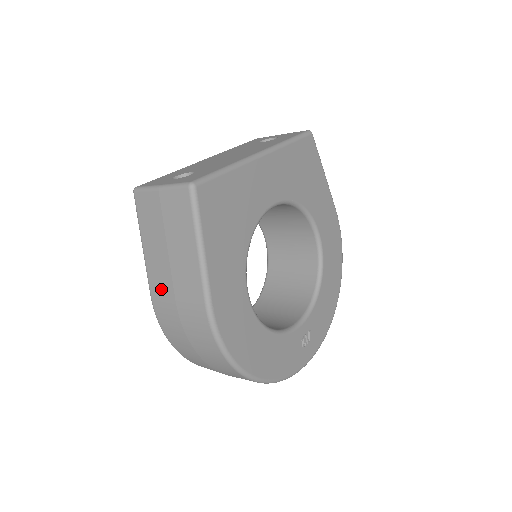
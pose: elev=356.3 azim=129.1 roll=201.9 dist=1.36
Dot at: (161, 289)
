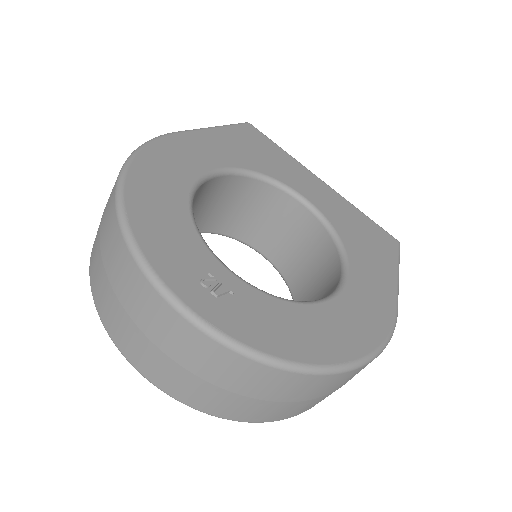
Dot at: occluded
